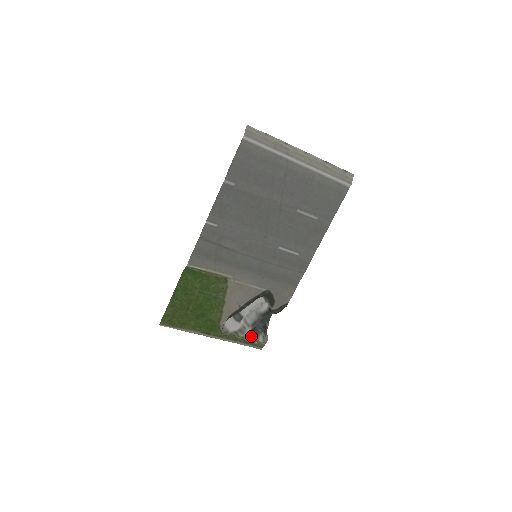
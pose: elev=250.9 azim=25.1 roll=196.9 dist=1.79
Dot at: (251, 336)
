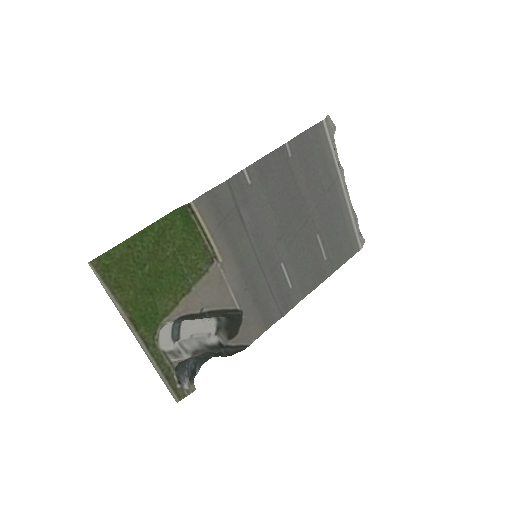
Dot at: (176, 373)
